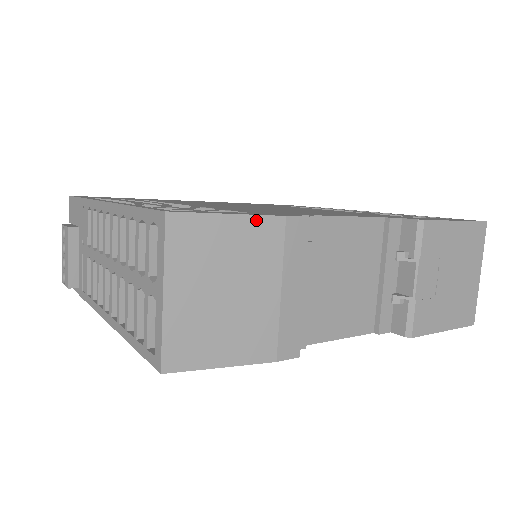
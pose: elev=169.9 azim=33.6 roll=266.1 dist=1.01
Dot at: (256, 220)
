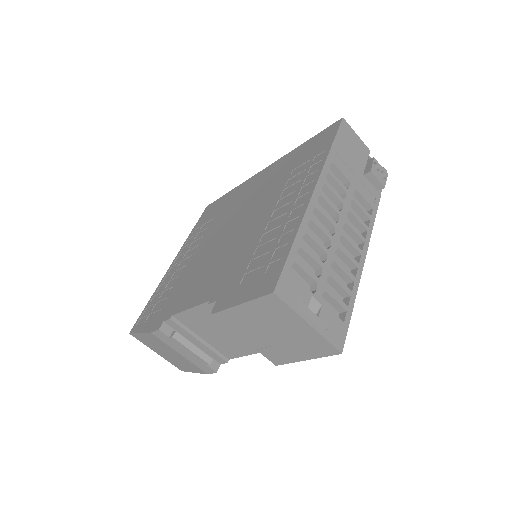
Dot at: (146, 334)
